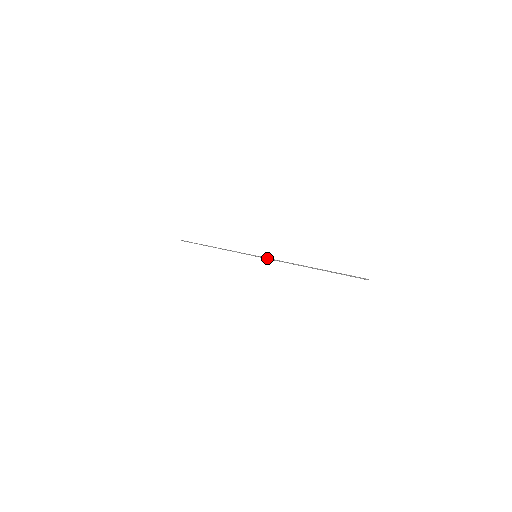
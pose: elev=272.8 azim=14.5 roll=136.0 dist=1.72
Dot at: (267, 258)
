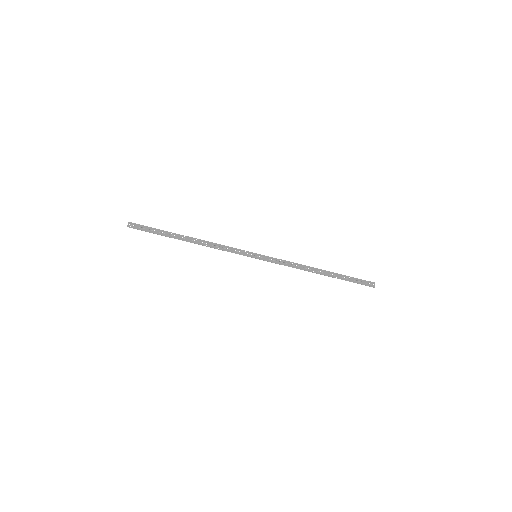
Dot at: (271, 260)
